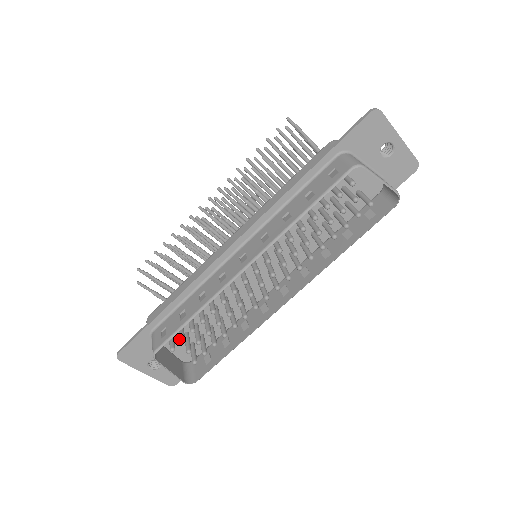
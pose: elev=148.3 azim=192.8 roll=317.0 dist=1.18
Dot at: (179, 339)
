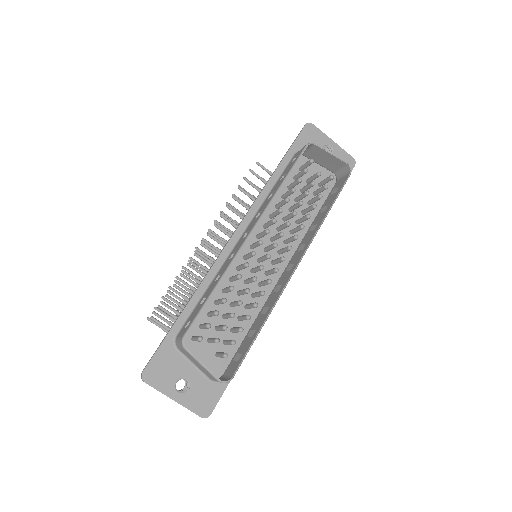
Dot at: (203, 349)
